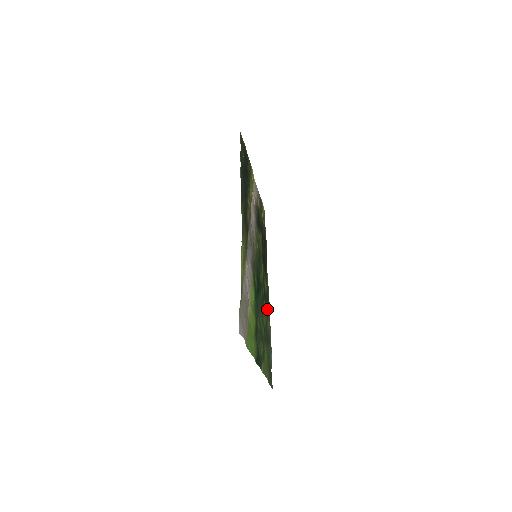
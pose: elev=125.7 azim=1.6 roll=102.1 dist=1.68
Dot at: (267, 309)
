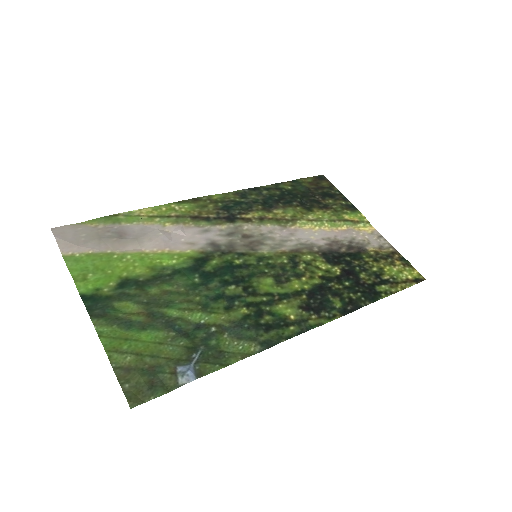
Dot at: (252, 327)
